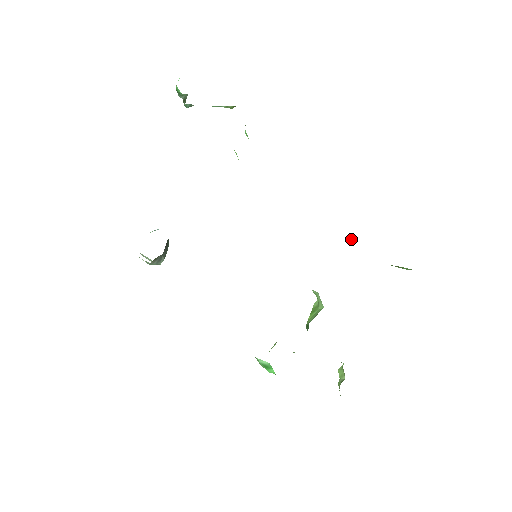
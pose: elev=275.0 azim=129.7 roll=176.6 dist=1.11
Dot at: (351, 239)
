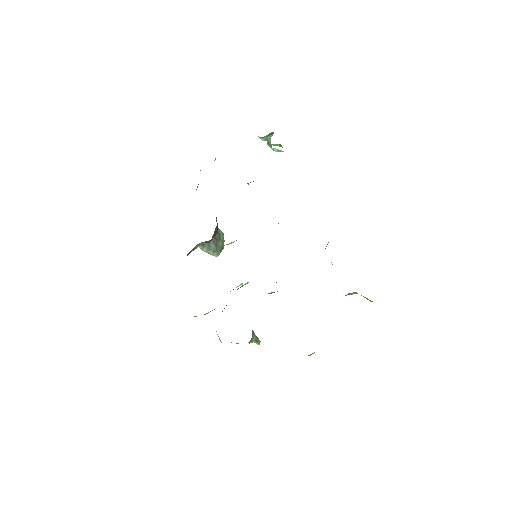
Dot at: occluded
